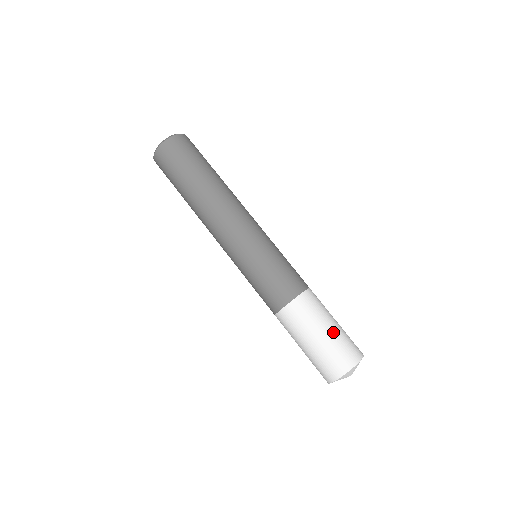
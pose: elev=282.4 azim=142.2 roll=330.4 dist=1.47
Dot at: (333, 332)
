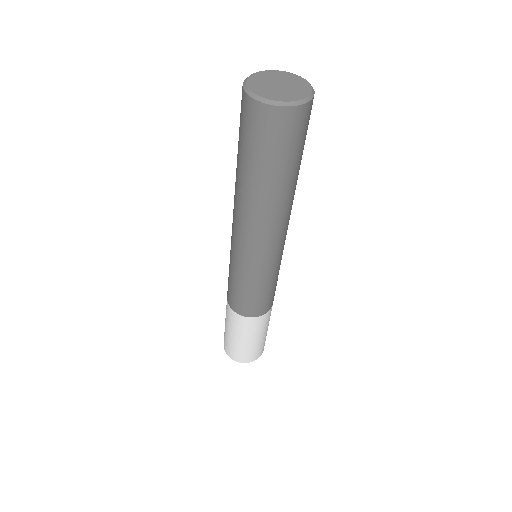
Dot at: (236, 342)
